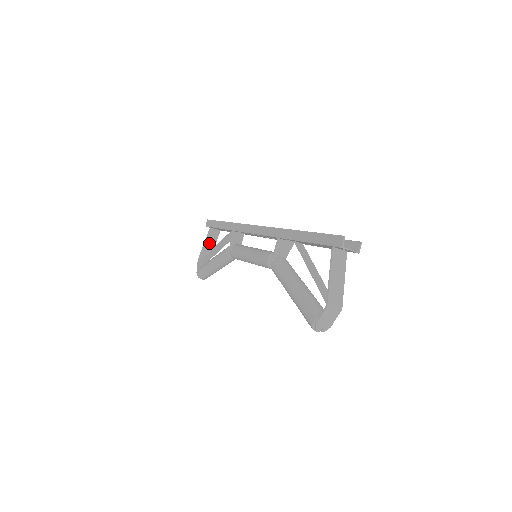
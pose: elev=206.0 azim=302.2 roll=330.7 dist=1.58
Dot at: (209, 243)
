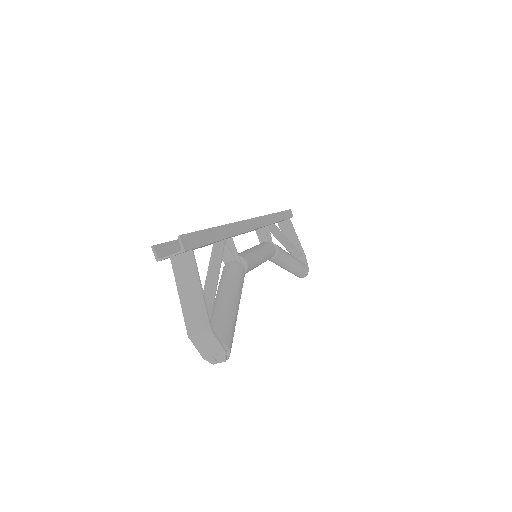
Dot at: (289, 237)
